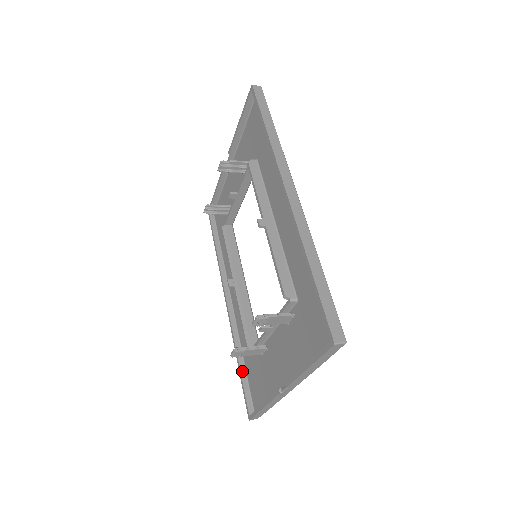
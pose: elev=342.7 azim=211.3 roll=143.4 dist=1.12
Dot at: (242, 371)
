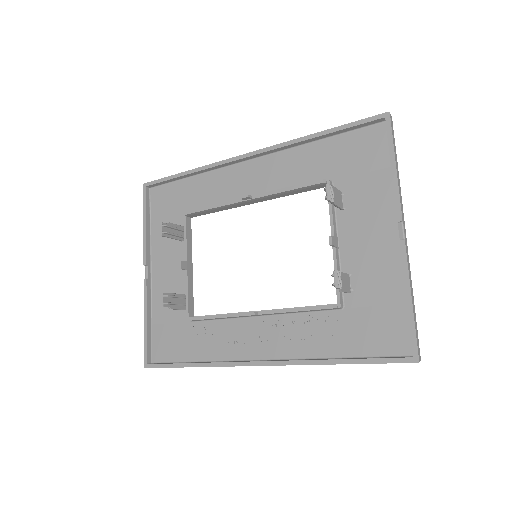
Dot at: (352, 359)
